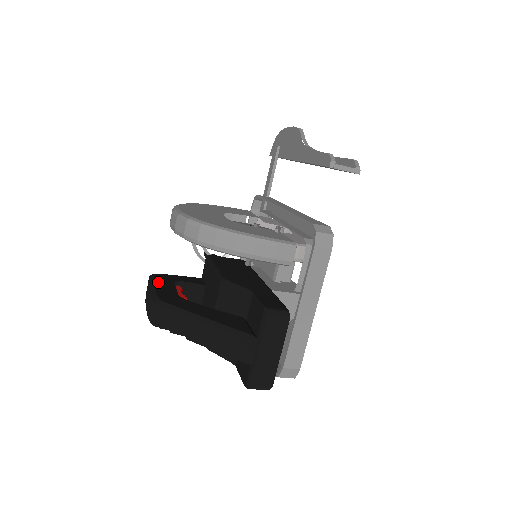
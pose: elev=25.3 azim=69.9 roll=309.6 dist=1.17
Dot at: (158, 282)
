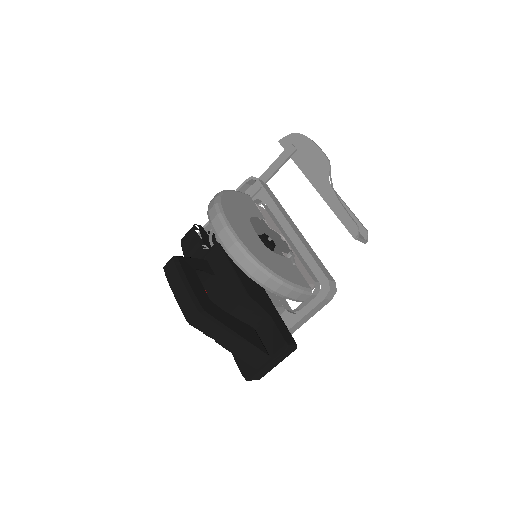
Dot at: (188, 275)
